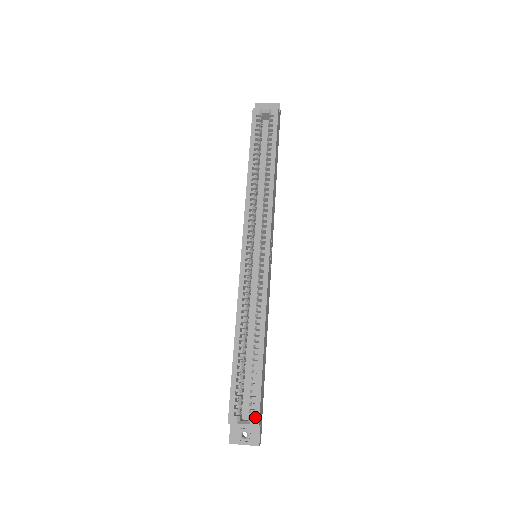
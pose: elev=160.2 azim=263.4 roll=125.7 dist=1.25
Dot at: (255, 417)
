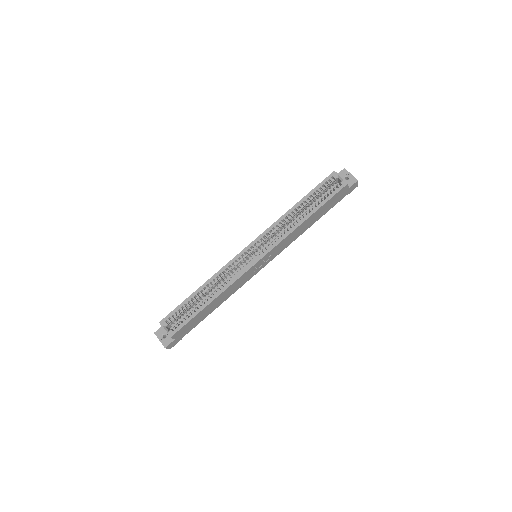
Dot at: (173, 332)
